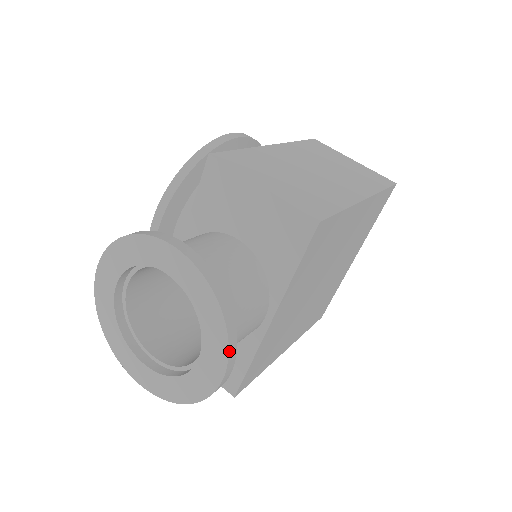
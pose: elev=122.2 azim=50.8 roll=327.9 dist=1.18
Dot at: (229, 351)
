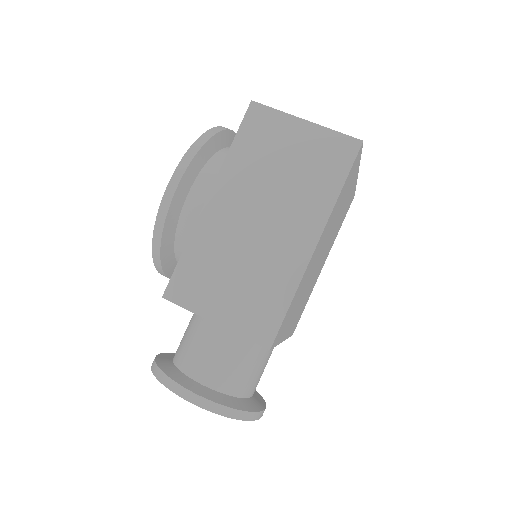
Dot at: (254, 420)
